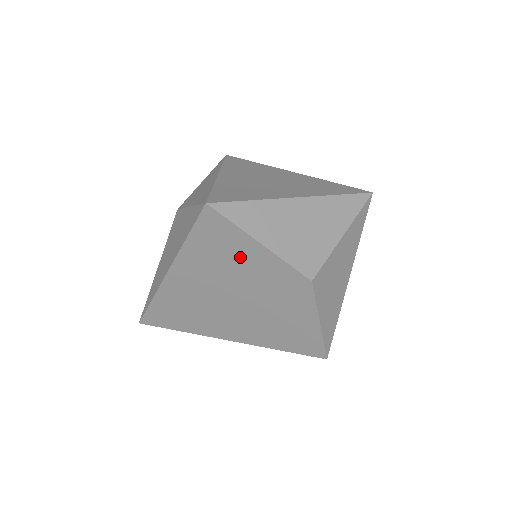
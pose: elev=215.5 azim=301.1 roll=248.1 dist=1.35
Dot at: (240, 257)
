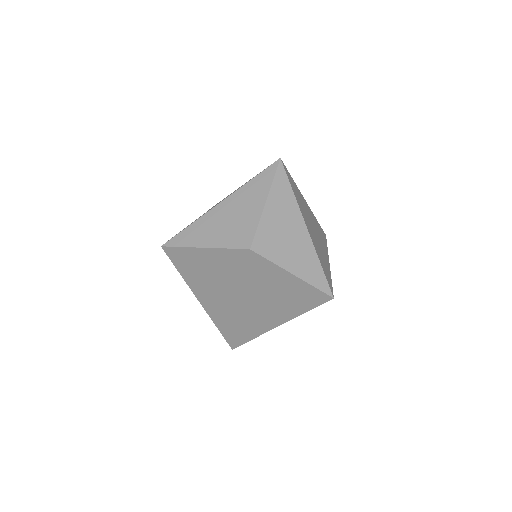
Dot at: (208, 264)
